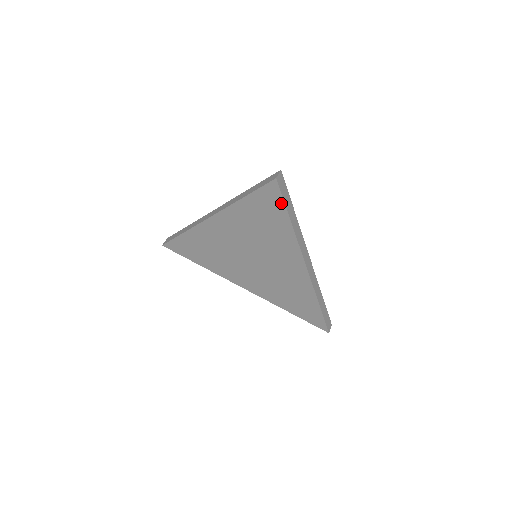
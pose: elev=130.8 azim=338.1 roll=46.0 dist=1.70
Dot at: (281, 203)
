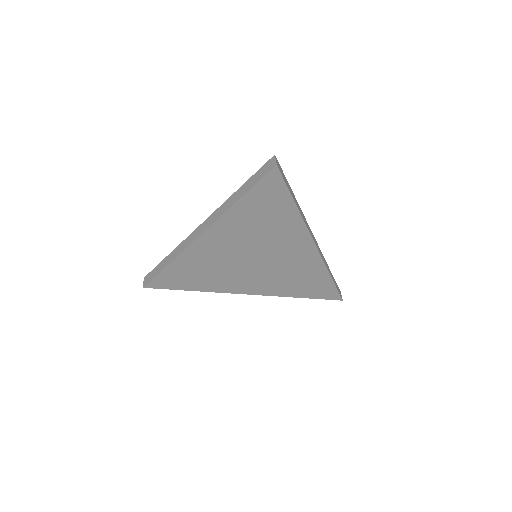
Dot at: (284, 190)
